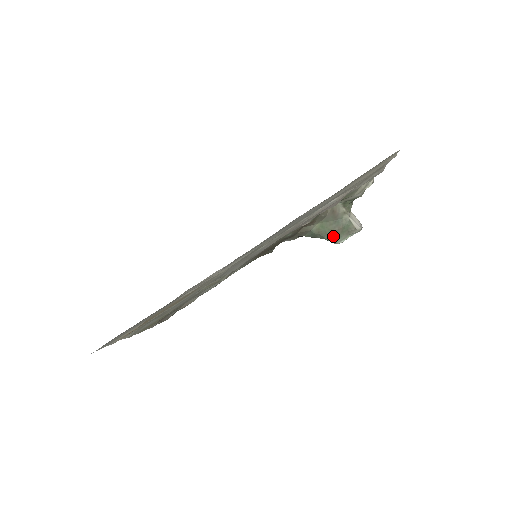
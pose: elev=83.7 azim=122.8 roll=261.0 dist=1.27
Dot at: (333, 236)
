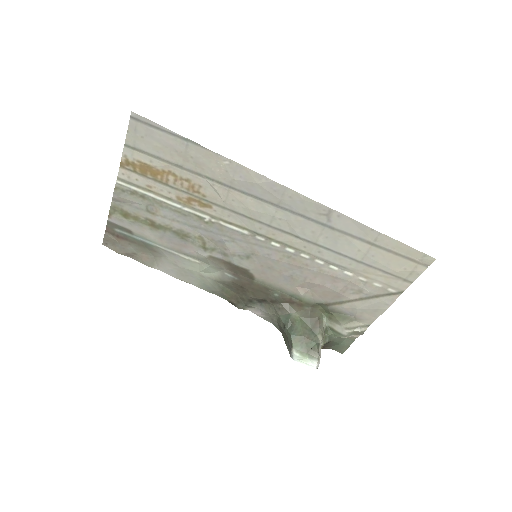
Dot at: (298, 339)
